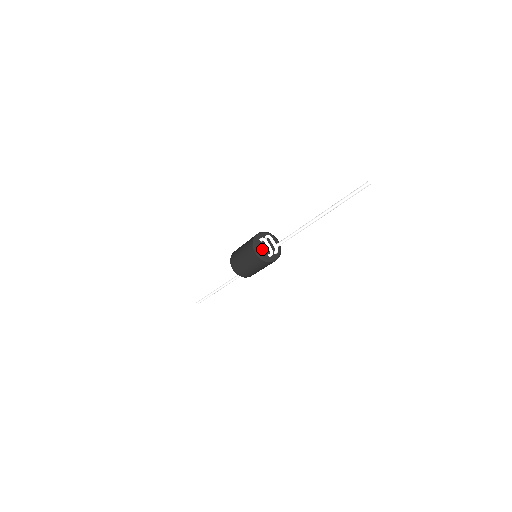
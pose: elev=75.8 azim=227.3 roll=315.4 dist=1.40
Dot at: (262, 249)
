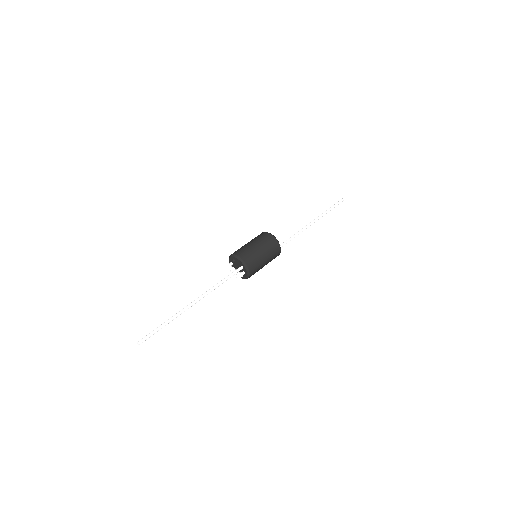
Dot at: occluded
